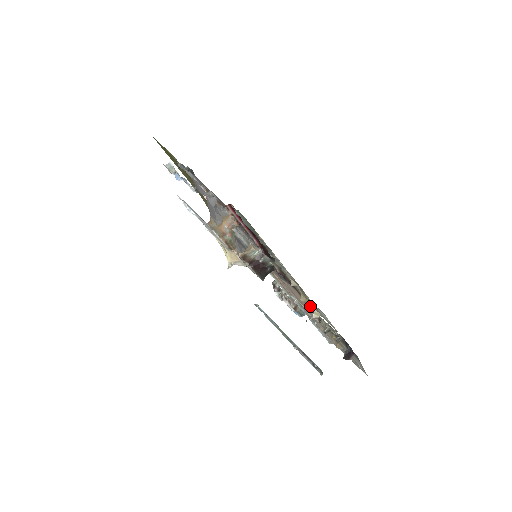
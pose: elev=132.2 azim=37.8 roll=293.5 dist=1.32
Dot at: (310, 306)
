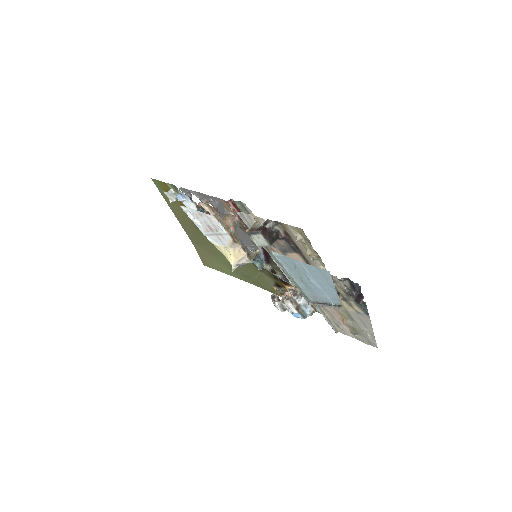
Dot at: occluded
